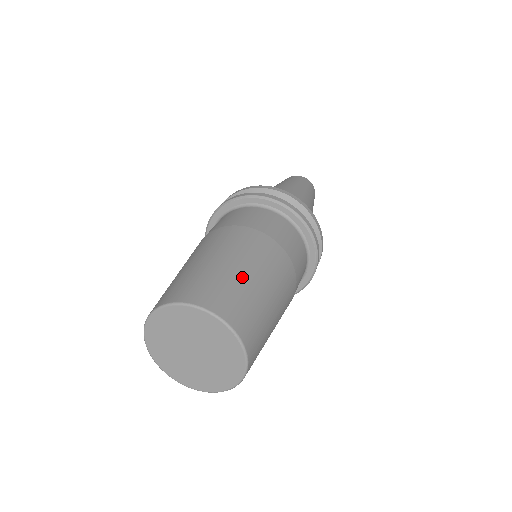
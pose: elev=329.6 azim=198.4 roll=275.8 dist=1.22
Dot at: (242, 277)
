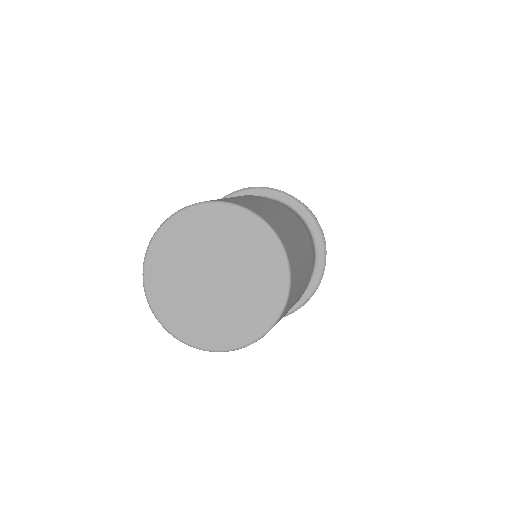
Dot at: occluded
